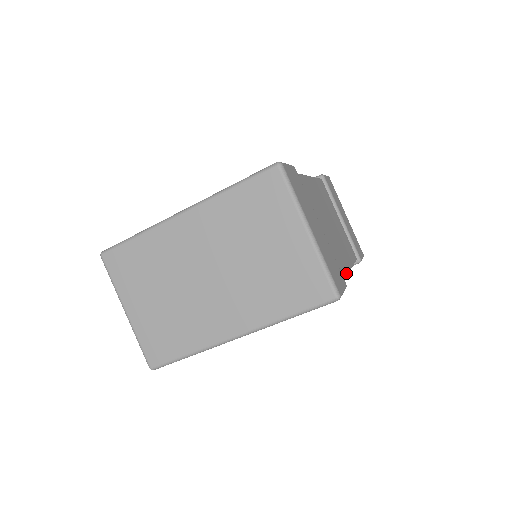
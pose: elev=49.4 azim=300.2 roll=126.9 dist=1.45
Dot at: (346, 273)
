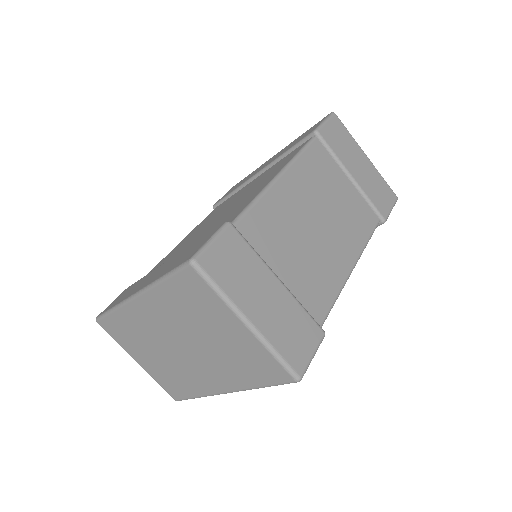
Dot at: (339, 291)
